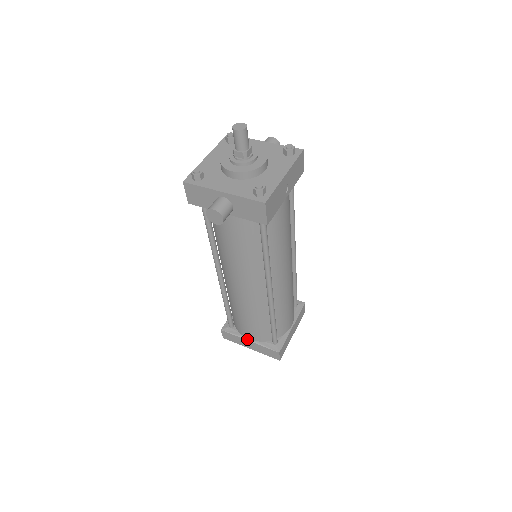
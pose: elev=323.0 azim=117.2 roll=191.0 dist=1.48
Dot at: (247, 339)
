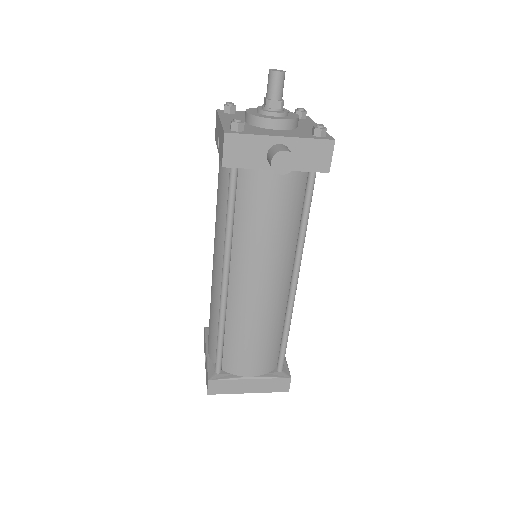
Dot at: (247, 378)
